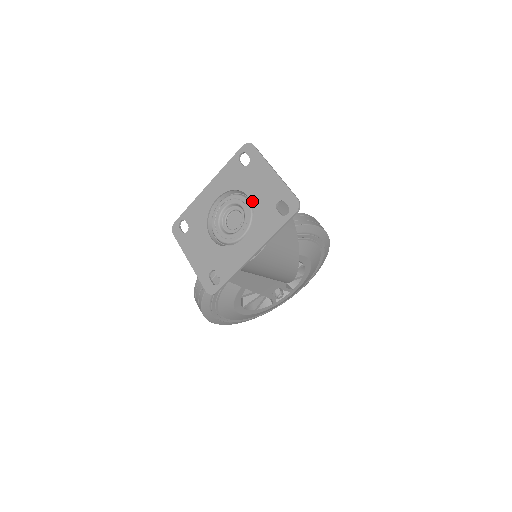
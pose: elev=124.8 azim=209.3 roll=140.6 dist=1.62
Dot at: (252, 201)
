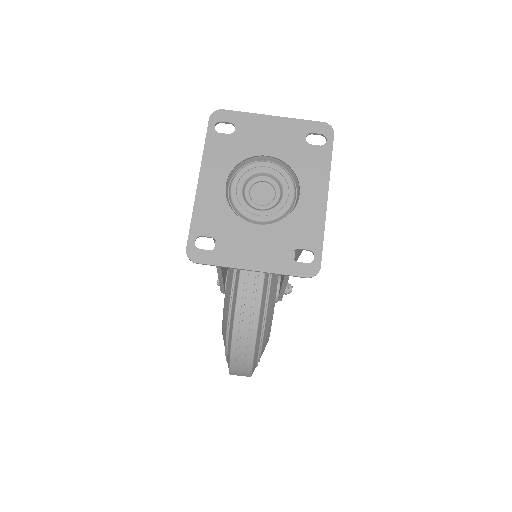
Dot at: (275, 156)
